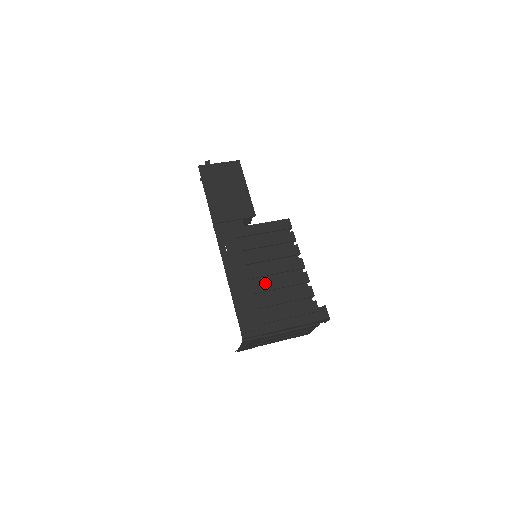
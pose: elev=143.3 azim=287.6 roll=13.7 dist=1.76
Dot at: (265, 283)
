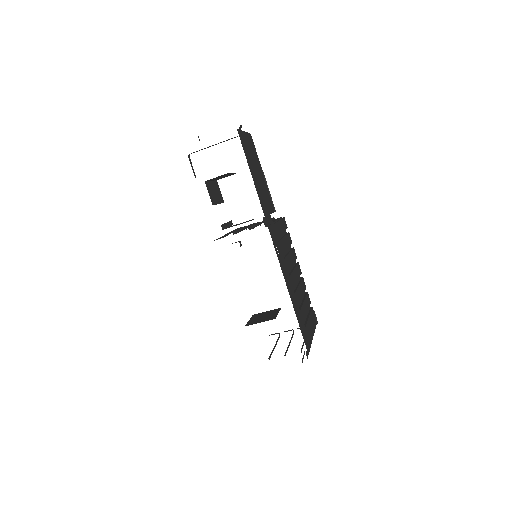
Dot at: (298, 292)
